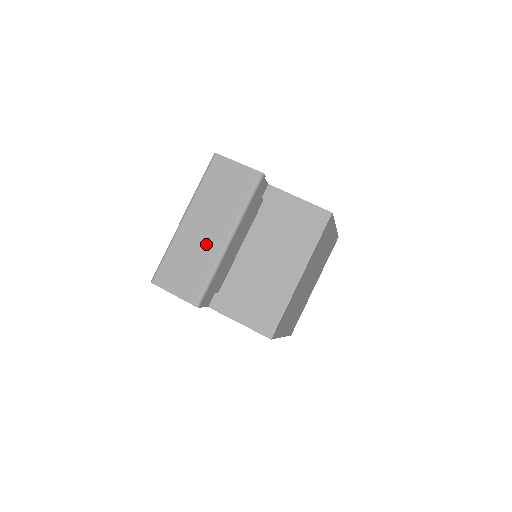
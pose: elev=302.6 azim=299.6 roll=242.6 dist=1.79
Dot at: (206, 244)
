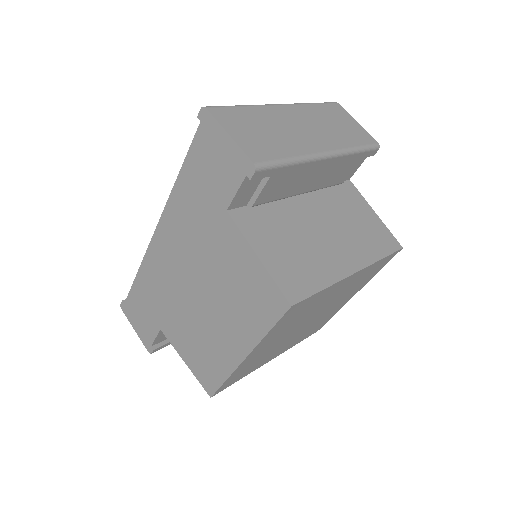
Dot at: (298, 136)
